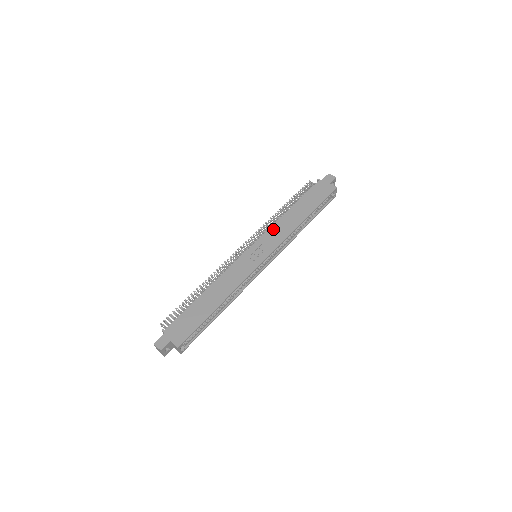
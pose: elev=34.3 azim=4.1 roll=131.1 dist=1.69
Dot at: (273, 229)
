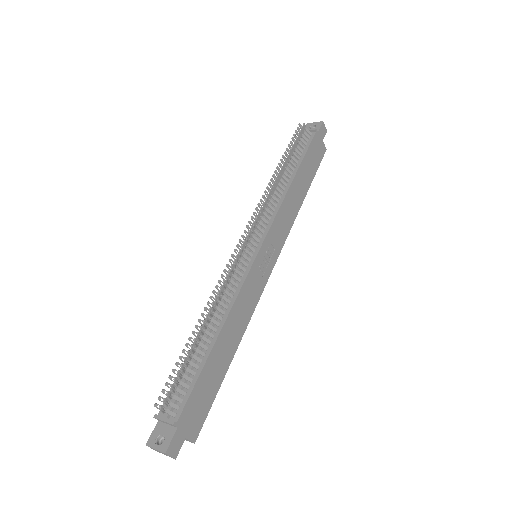
Dot at: (280, 215)
